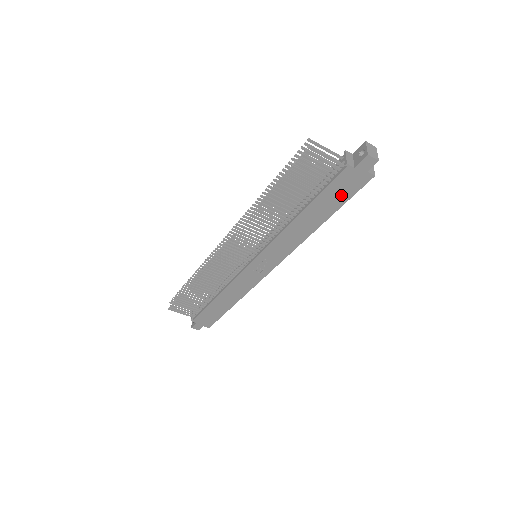
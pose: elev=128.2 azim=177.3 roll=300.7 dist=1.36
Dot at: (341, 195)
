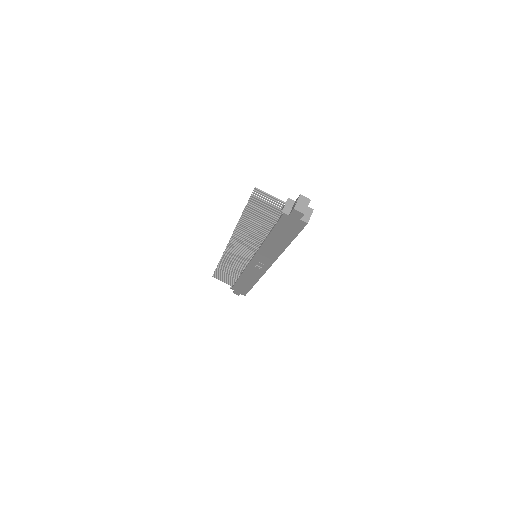
Dot at: (290, 231)
